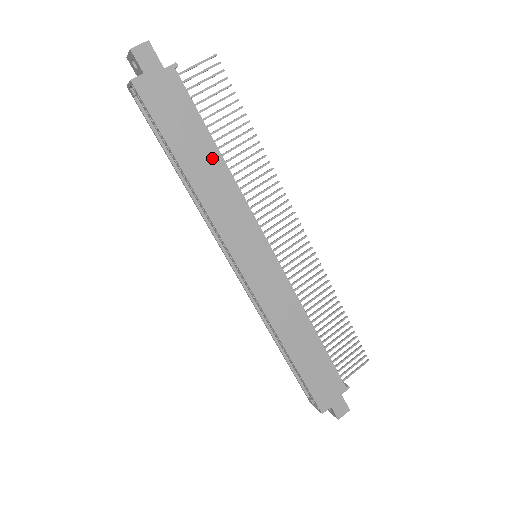
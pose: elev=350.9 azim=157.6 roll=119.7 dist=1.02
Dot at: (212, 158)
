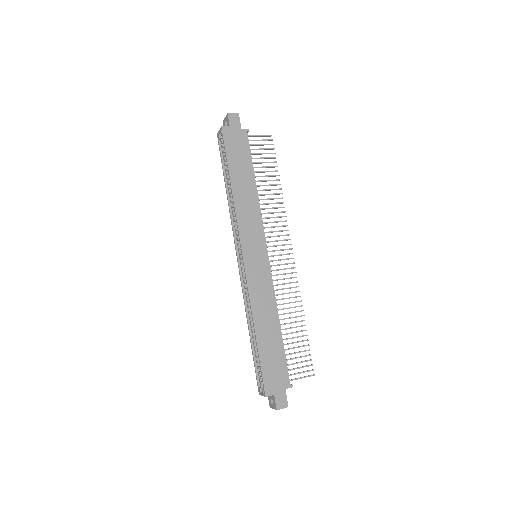
Dot at: (250, 183)
